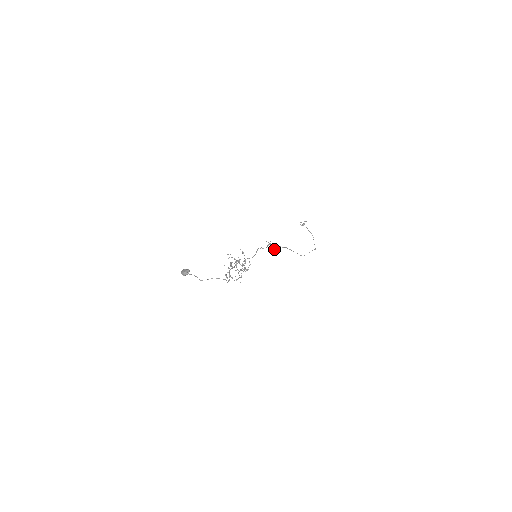
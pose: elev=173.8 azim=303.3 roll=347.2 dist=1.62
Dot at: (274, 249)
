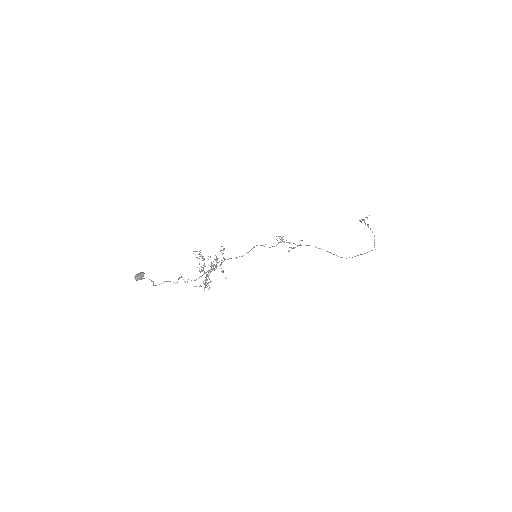
Dot at: (292, 248)
